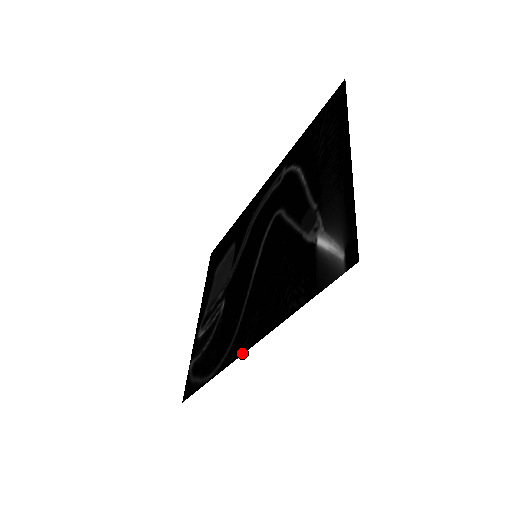
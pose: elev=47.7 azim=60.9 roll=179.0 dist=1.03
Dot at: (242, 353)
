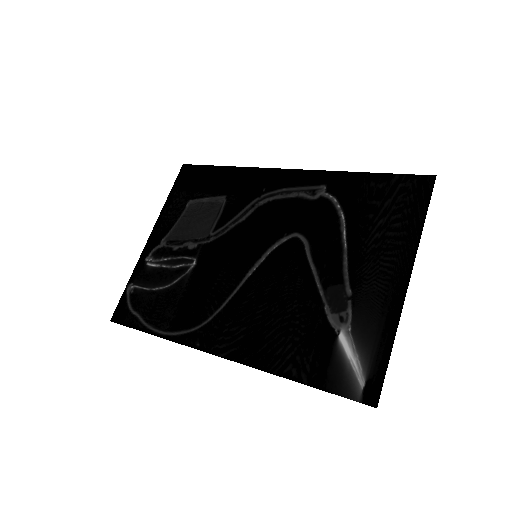
Dot at: (214, 353)
